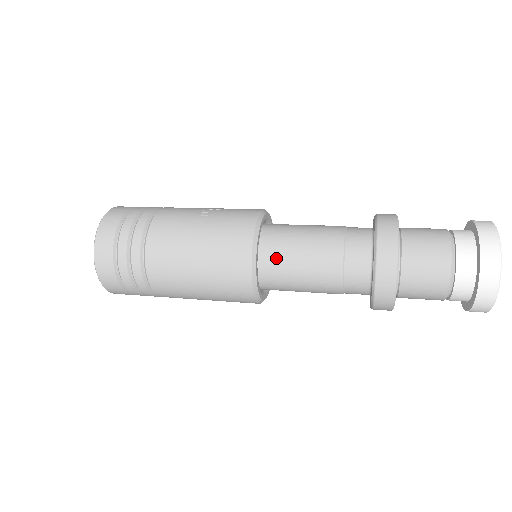
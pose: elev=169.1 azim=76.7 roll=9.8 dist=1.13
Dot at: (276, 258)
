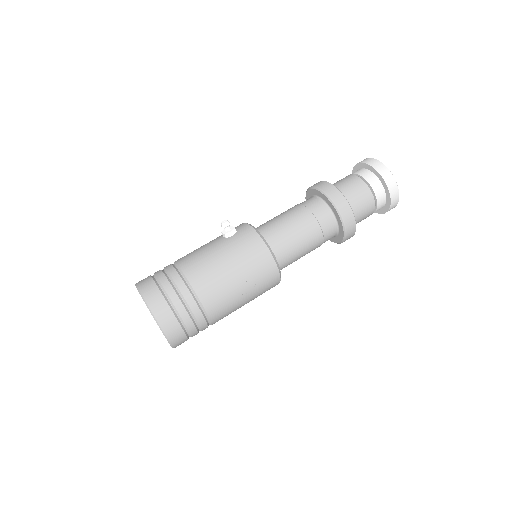
Dot at: occluded
